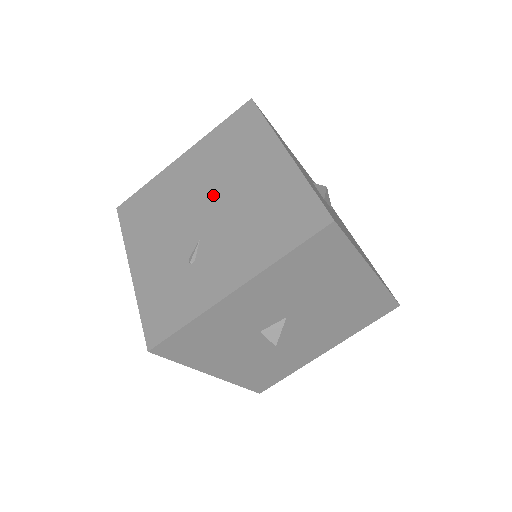
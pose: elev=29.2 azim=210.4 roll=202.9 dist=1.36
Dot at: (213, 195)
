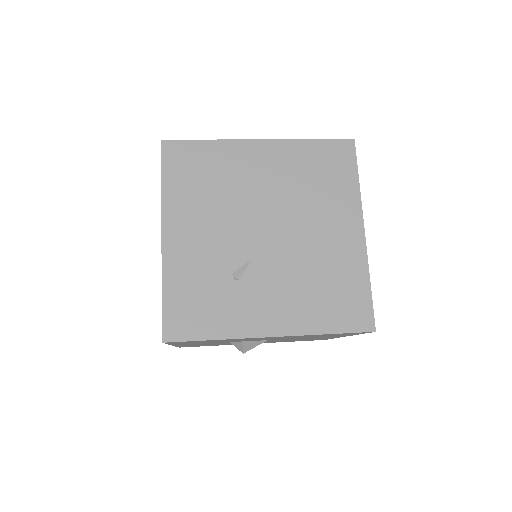
Dot at: (281, 220)
